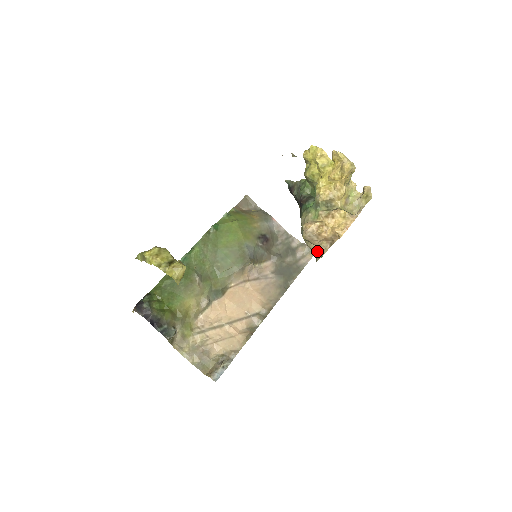
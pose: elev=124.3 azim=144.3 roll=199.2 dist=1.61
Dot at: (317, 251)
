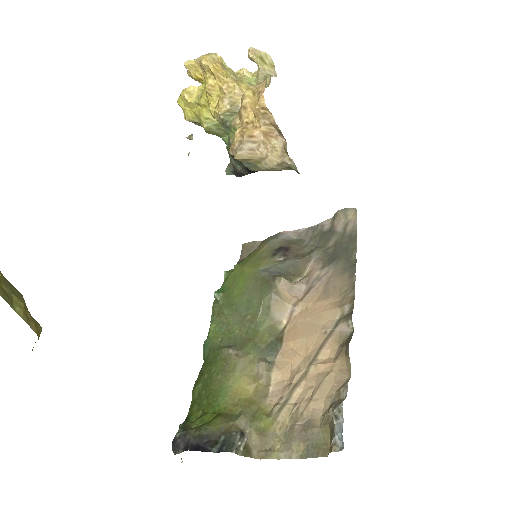
Dot at: (280, 160)
